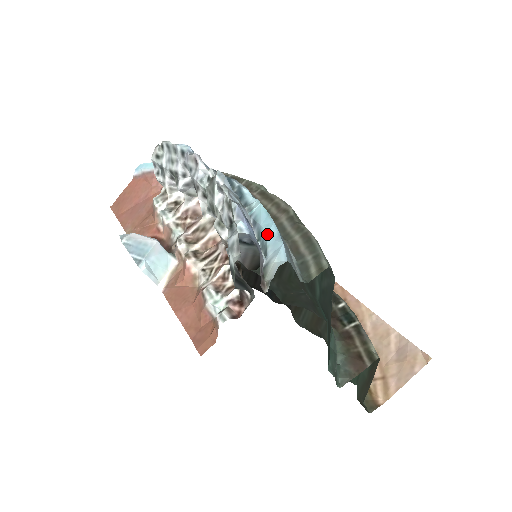
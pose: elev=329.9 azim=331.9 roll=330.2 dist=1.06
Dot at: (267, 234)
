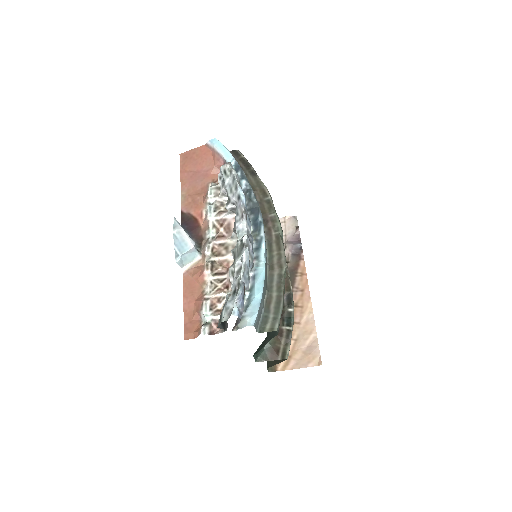
Dot at: (255, 296)
